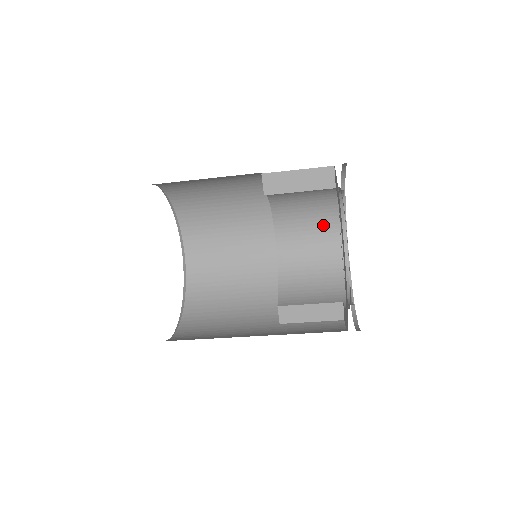
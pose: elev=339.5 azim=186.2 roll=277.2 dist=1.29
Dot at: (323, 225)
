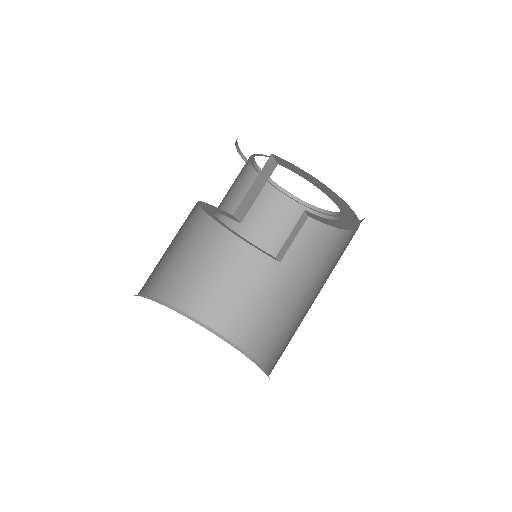
Dot at: (243, 177)
